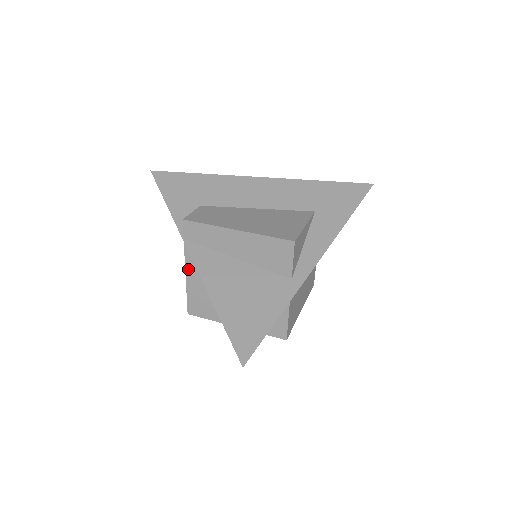
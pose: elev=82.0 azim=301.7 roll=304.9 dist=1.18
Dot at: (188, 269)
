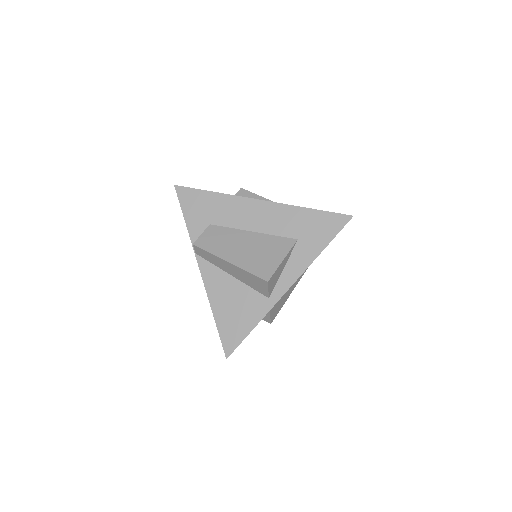
Dot at: occluded
